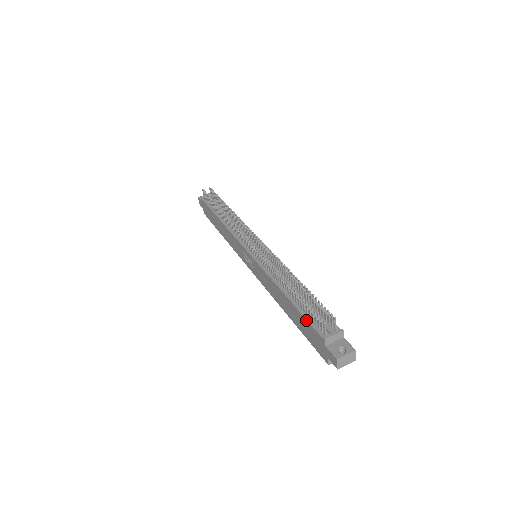
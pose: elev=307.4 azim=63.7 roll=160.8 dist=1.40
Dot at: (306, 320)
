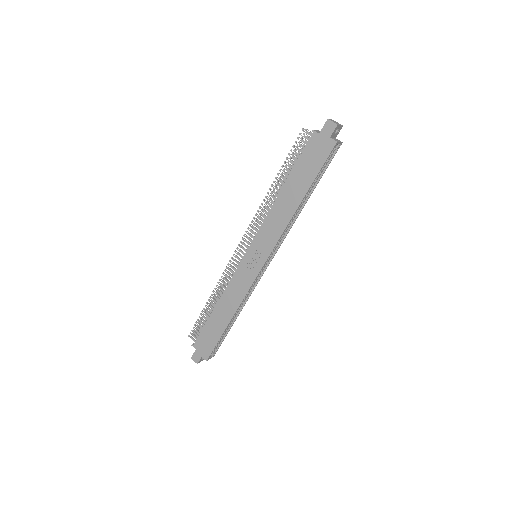
Dot at: (300, 157)
